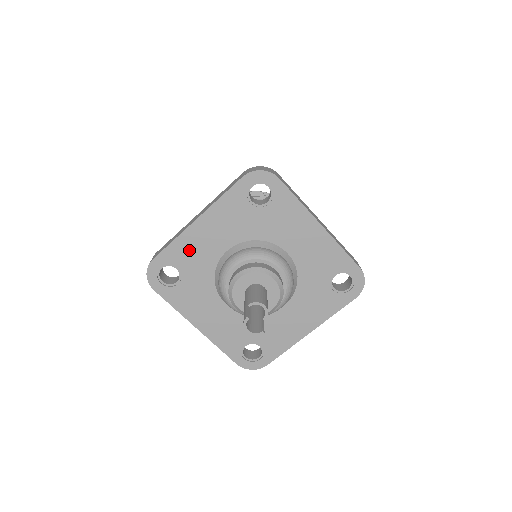
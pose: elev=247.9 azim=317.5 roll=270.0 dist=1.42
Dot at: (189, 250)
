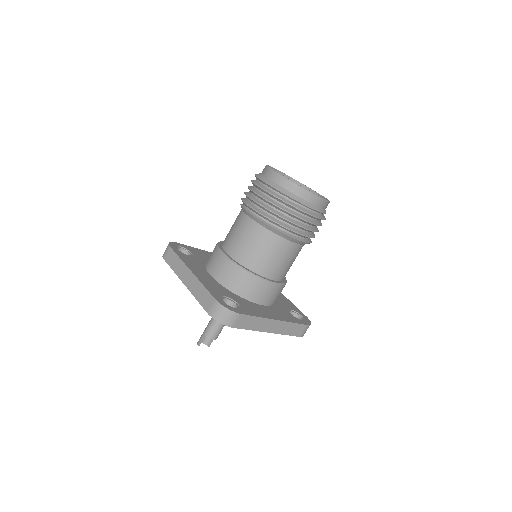
Dot at: occluded
